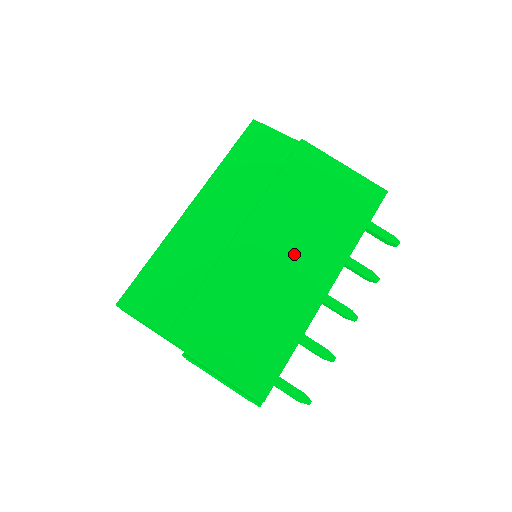
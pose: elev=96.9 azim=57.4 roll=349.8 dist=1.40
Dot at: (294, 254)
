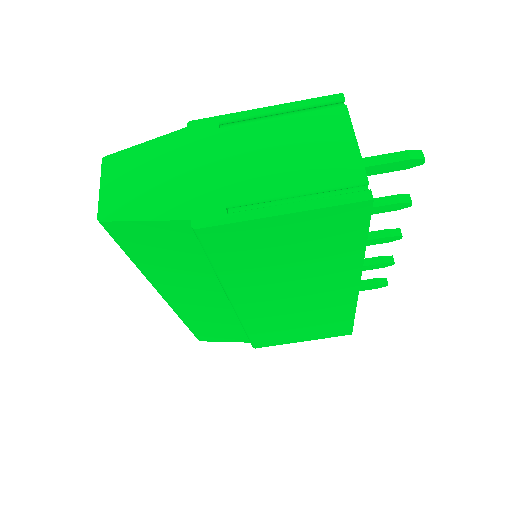
Dot at: (301, 292)
